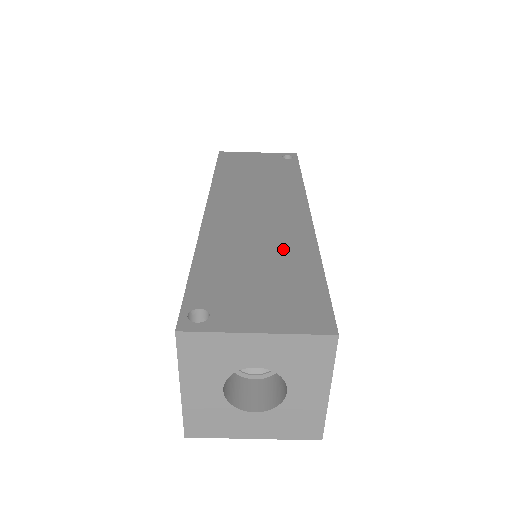
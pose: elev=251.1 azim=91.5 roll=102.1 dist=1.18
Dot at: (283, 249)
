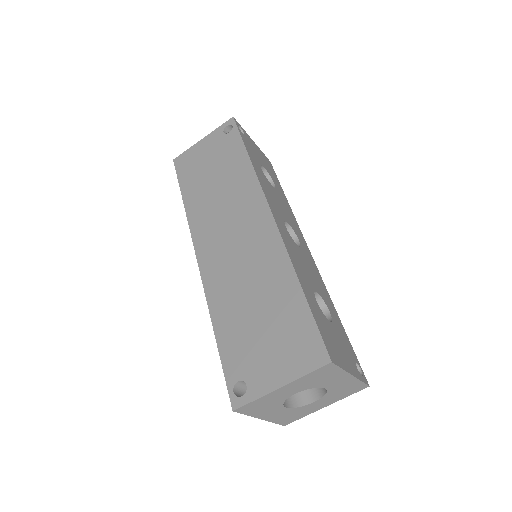
Dot at: (267, 280)
